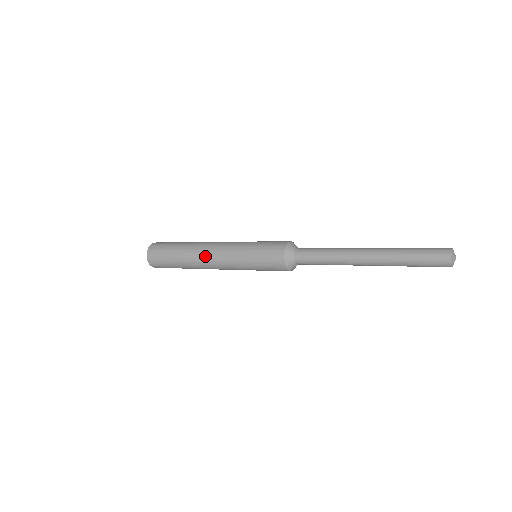
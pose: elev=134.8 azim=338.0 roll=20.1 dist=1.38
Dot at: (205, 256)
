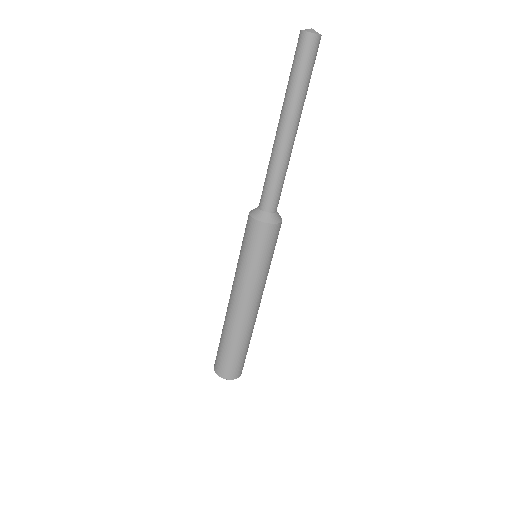
Dot at: (238, 312)
